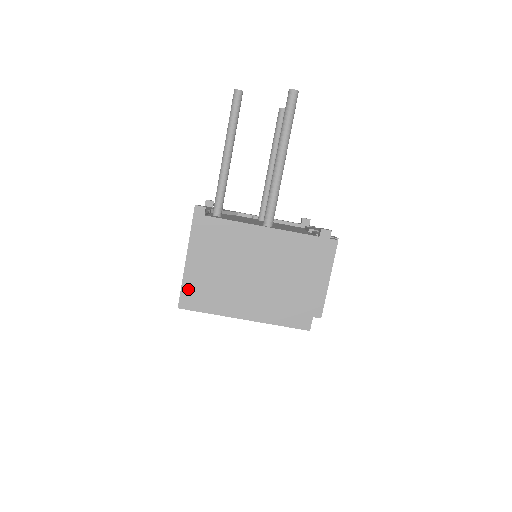
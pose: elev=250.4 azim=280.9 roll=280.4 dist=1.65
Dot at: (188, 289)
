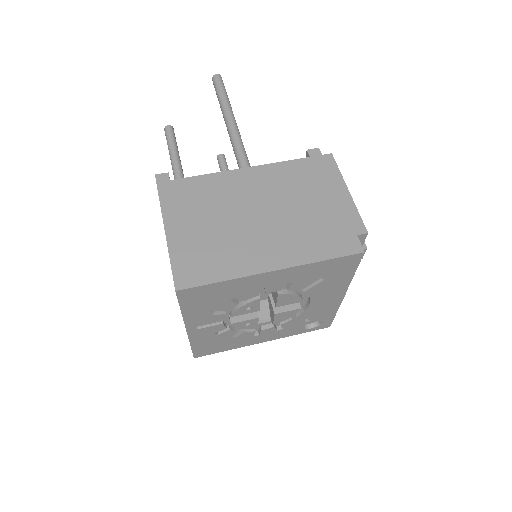
Dot at: (181, 262)
